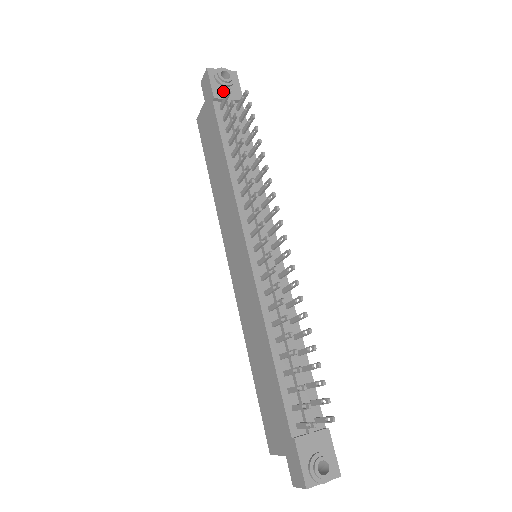
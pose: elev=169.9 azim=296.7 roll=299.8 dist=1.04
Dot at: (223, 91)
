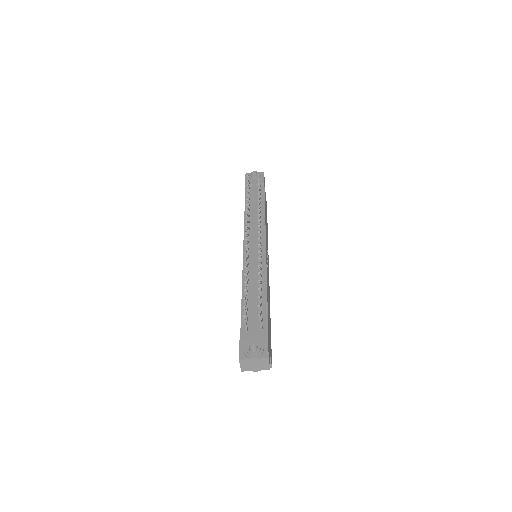
Dot at: (252, 181)
